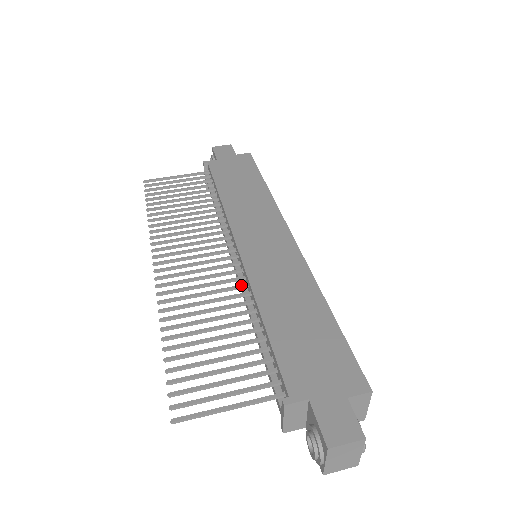
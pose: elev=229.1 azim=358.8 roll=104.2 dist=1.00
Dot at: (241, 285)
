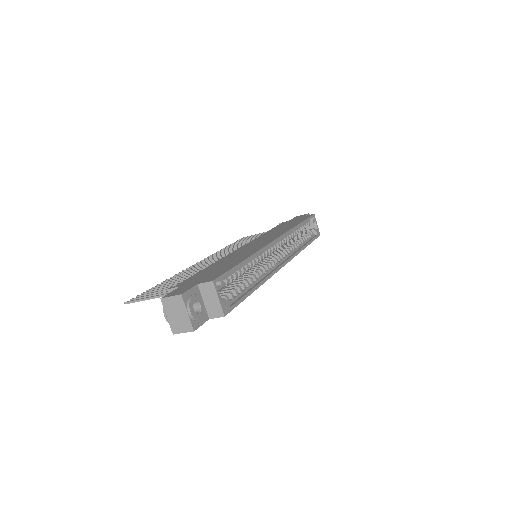
Dot at: occluded
